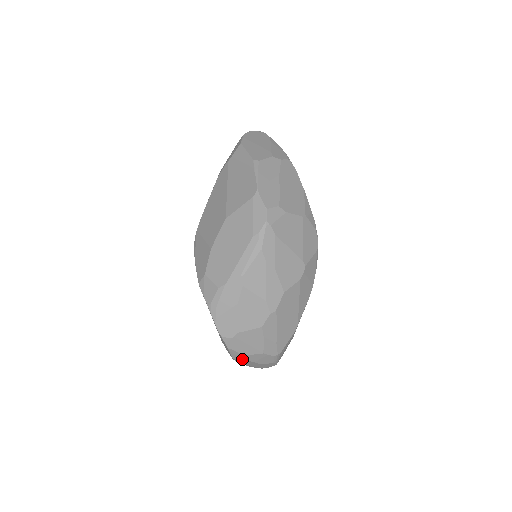
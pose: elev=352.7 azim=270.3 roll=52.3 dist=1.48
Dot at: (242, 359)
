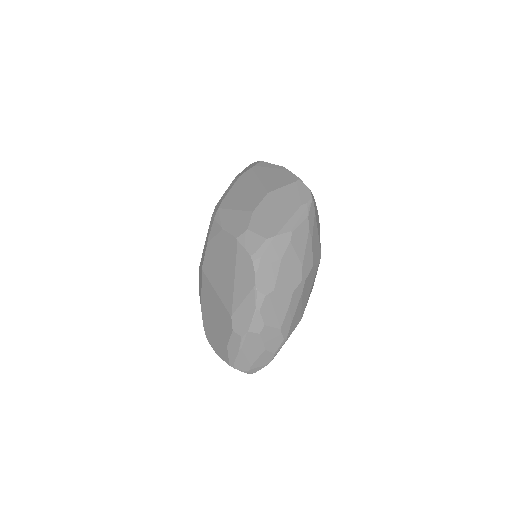
Dot at: (258, 332)
